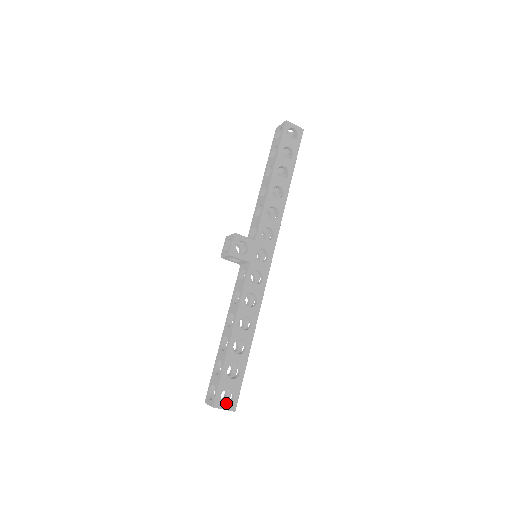
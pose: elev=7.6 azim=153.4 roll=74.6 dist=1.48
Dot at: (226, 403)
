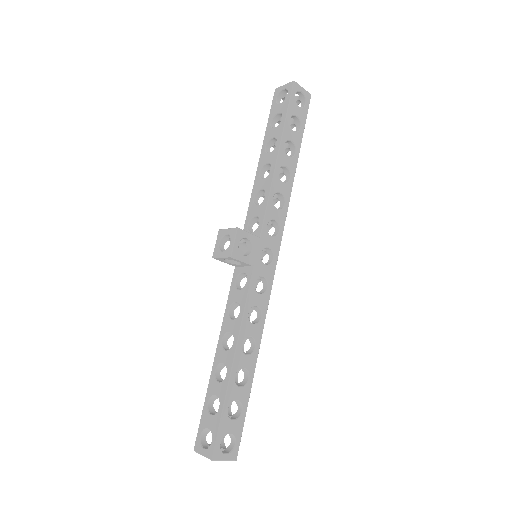
Dot at: (225, 451)
